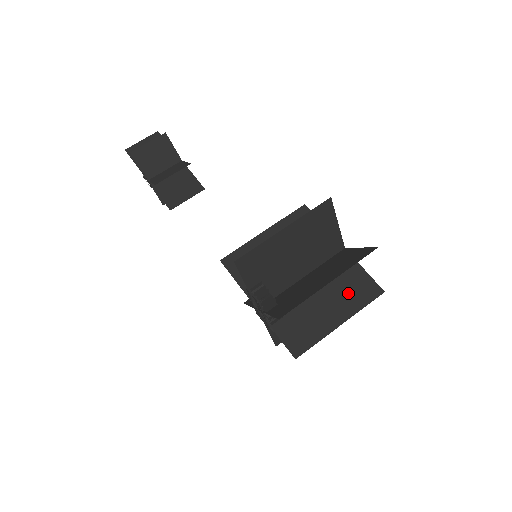
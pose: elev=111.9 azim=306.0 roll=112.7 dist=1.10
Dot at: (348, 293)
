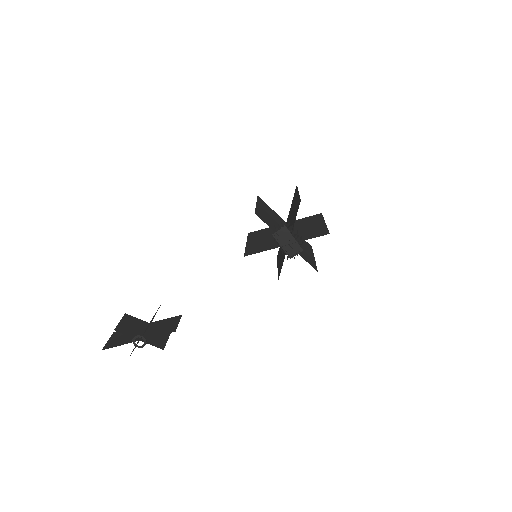
Dot at: (311, 221)
